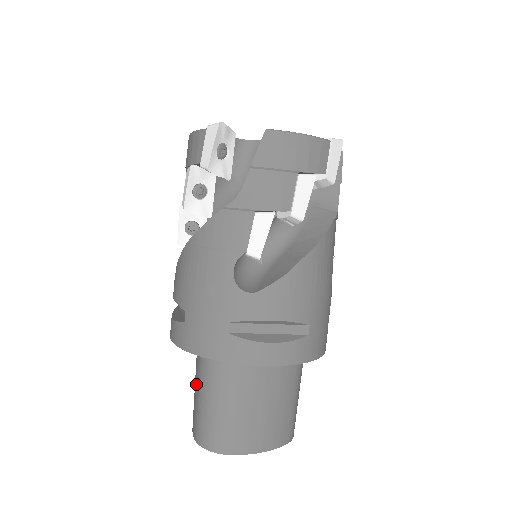
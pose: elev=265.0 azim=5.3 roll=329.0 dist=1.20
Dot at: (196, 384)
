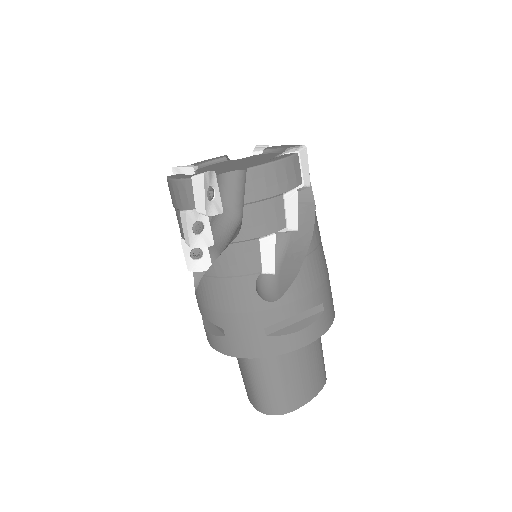
Dot at: (244, 372)
